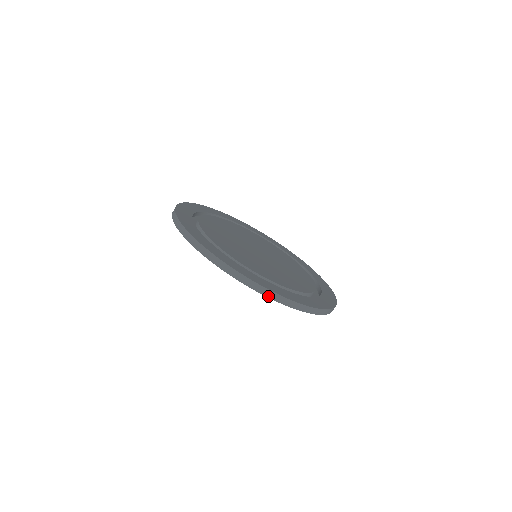
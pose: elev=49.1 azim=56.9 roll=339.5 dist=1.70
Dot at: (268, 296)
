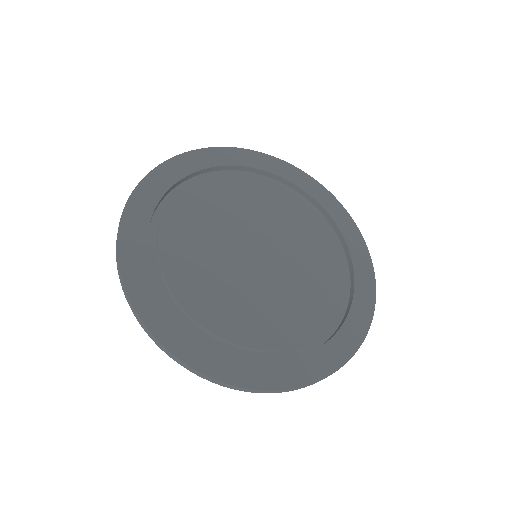
Dot at: (239, 390)
